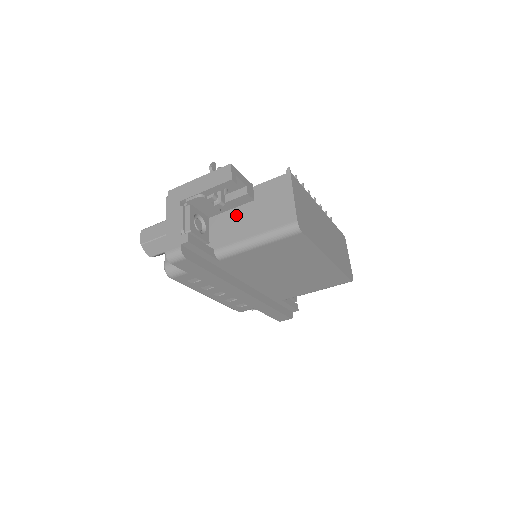
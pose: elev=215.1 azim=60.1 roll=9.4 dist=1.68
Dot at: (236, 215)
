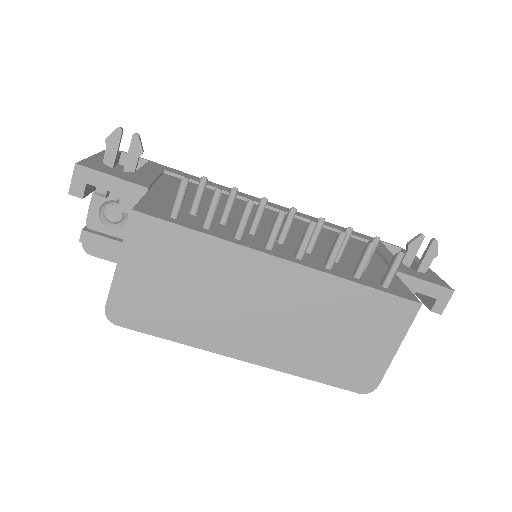
Dot at: occluded
